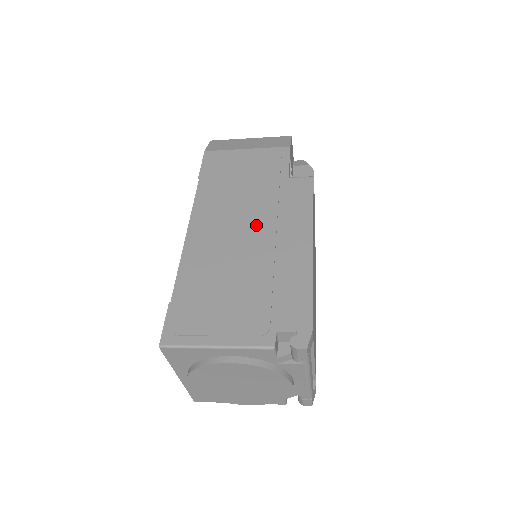
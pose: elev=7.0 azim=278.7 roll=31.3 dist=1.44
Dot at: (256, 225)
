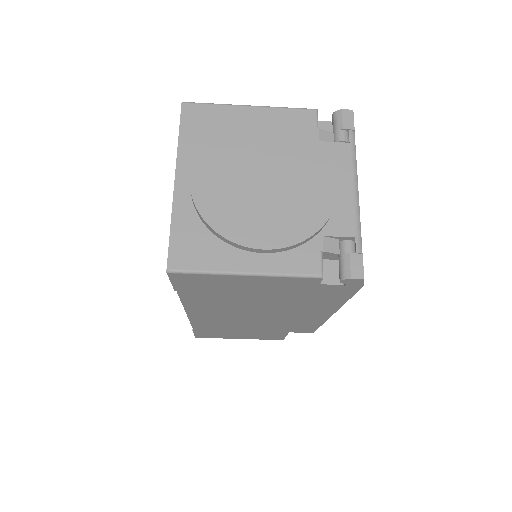
Dot at: occluded
